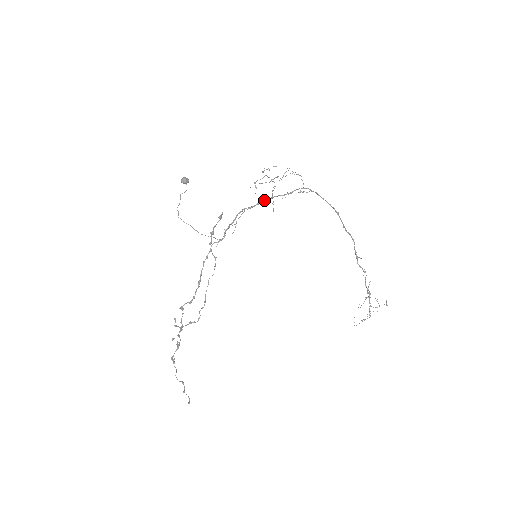
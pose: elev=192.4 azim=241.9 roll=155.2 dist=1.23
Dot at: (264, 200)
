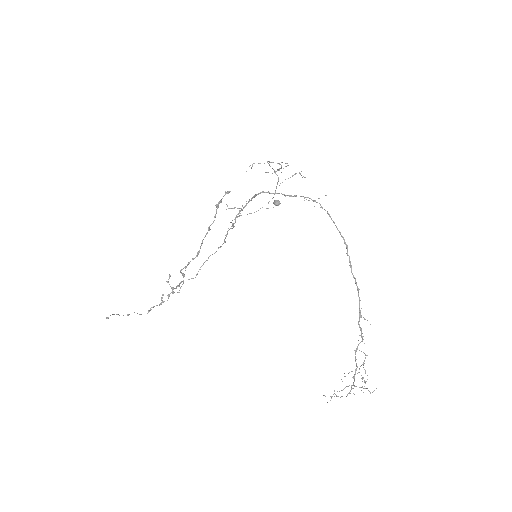
Dot at: (266, 192)
